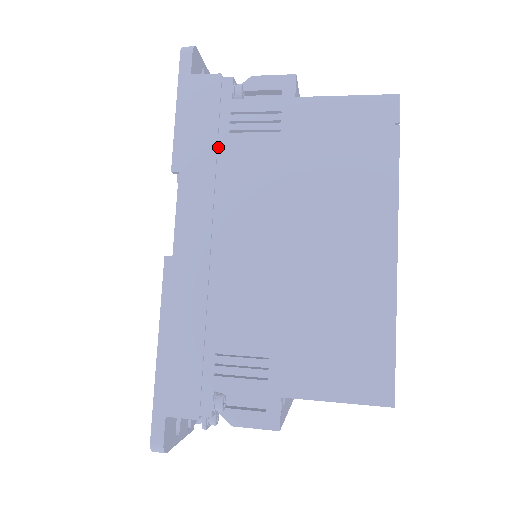
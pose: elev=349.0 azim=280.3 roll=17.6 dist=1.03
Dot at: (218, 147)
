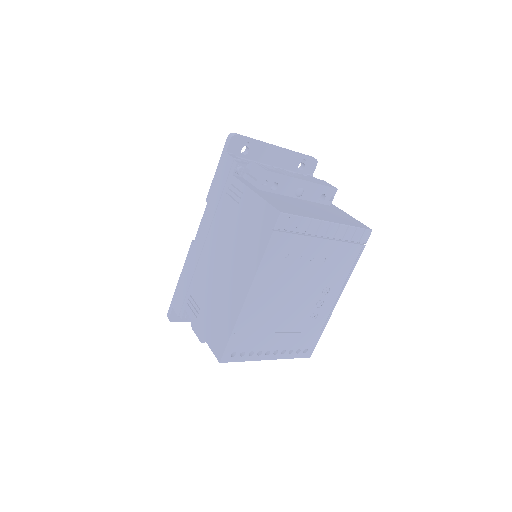
Dot at: (221, 198)
